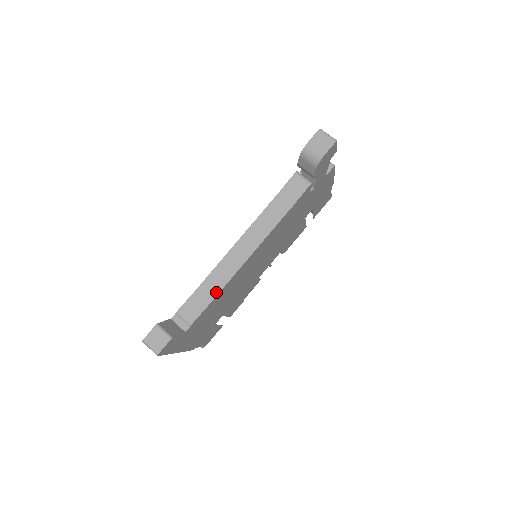
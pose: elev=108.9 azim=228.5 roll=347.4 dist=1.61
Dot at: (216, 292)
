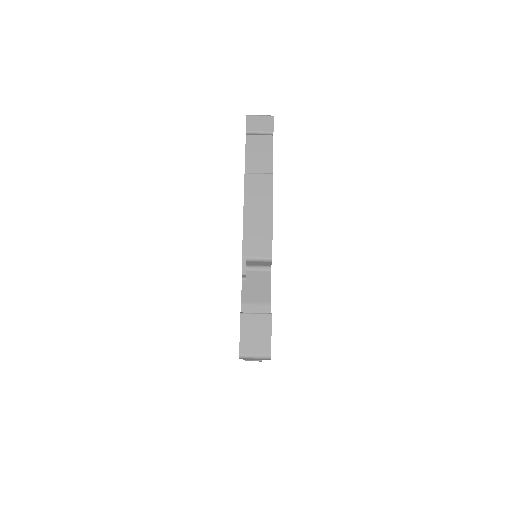
Dot at: occluded
